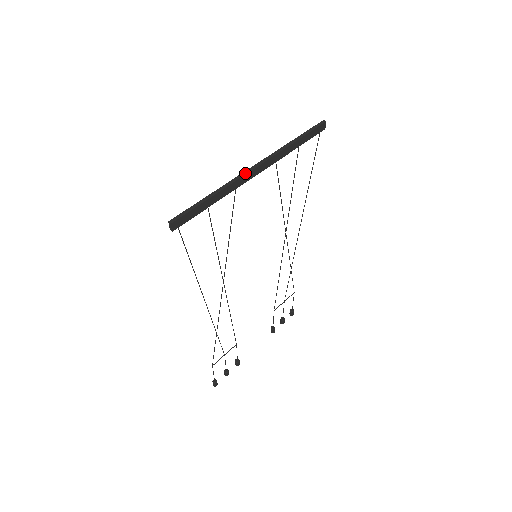
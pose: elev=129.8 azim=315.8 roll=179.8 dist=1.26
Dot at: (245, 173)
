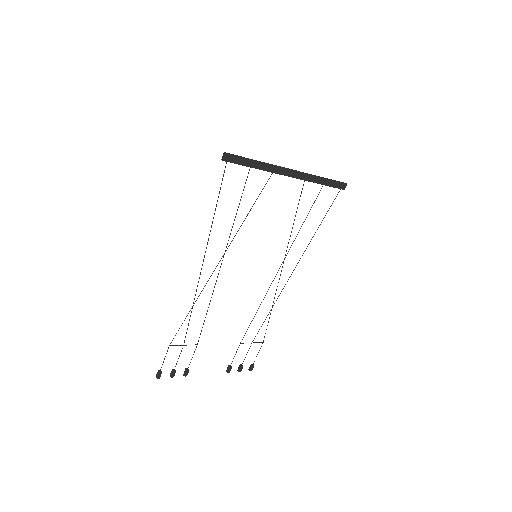
Dot at: (283, 167)
